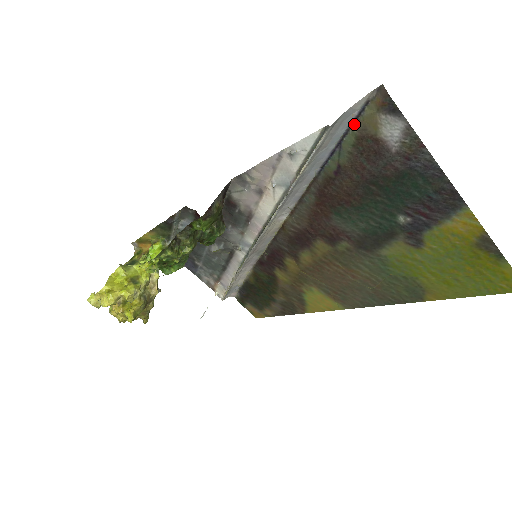
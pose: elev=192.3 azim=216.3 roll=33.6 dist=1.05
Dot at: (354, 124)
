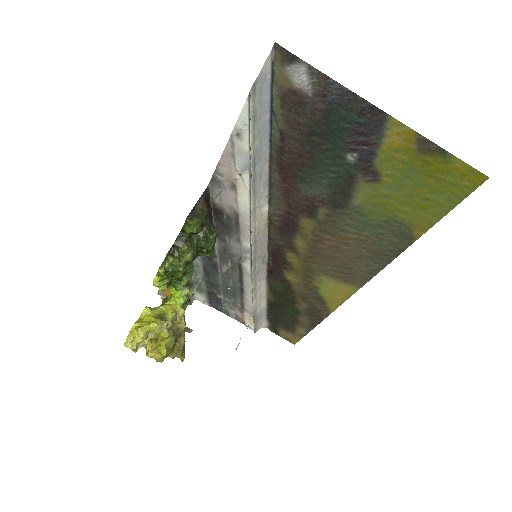
Dot at: (273, 87)
